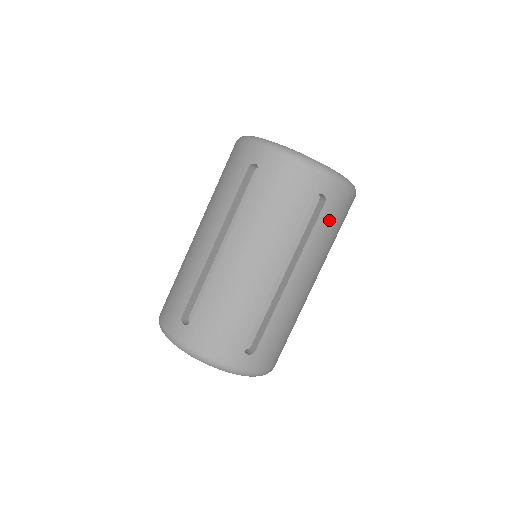
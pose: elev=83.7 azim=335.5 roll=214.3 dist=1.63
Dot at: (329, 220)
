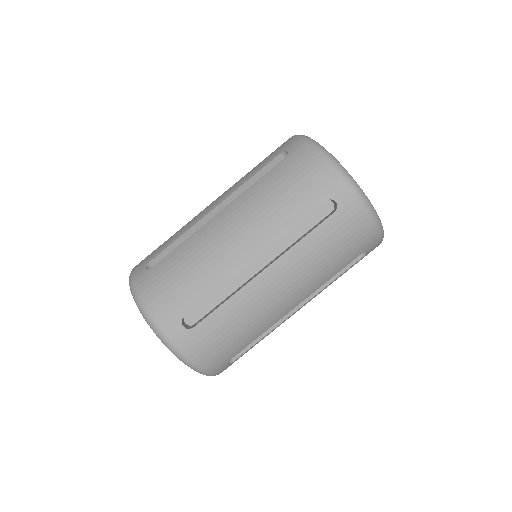
Dot at: occluded
